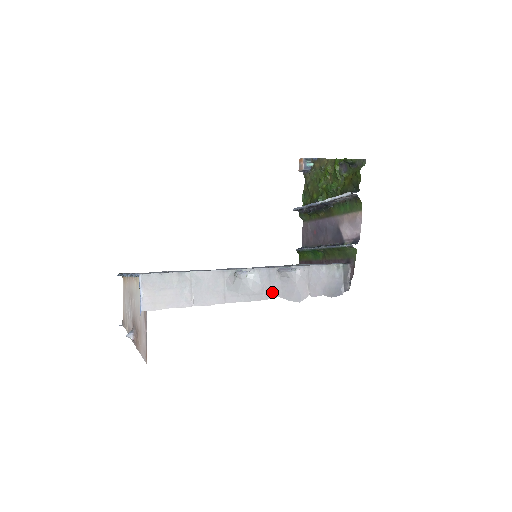
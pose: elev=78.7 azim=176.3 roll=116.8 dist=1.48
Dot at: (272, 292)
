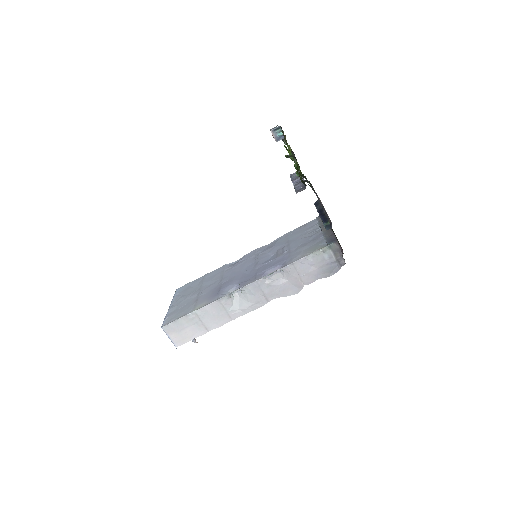
Dot at: (268, 297)
